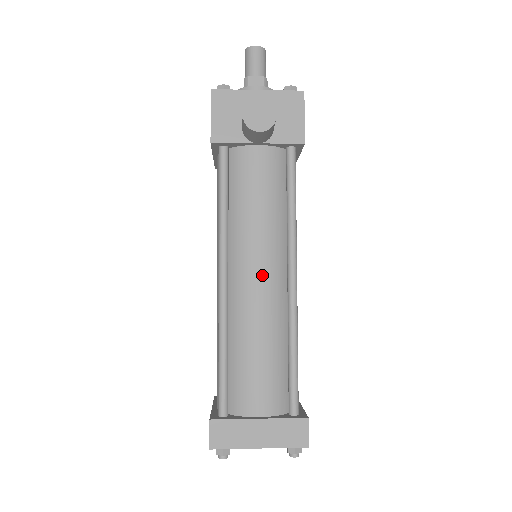
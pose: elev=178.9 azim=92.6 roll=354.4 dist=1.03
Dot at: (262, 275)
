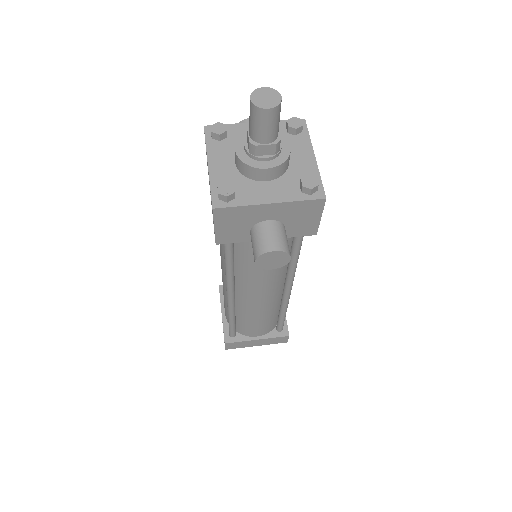
Dot at: (263, 296)
